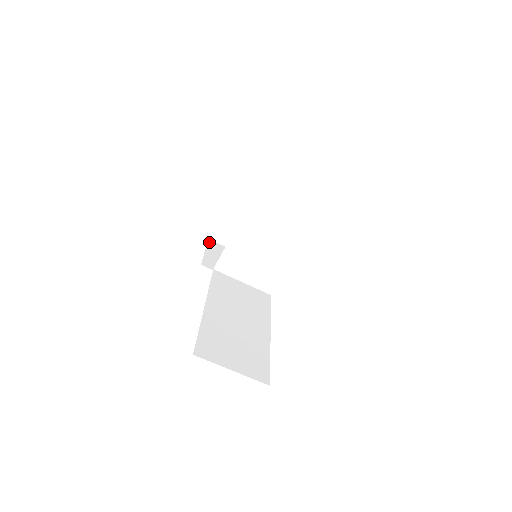
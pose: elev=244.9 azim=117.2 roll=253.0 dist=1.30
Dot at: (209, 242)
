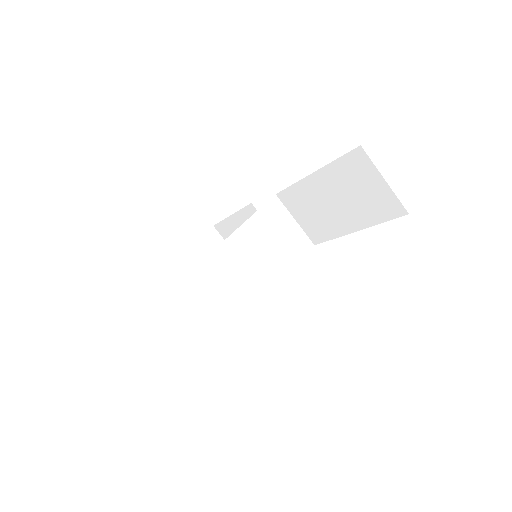
Dot at: occluded
